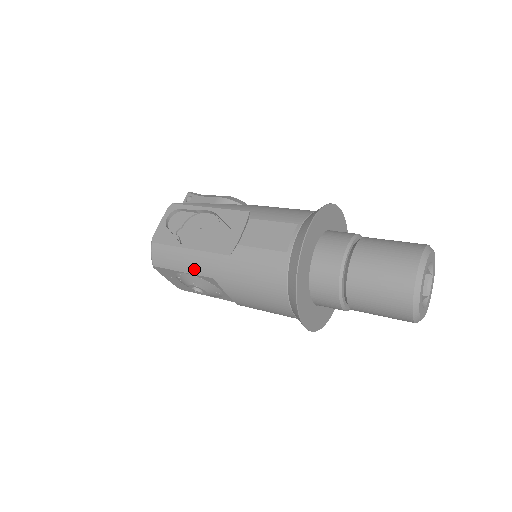
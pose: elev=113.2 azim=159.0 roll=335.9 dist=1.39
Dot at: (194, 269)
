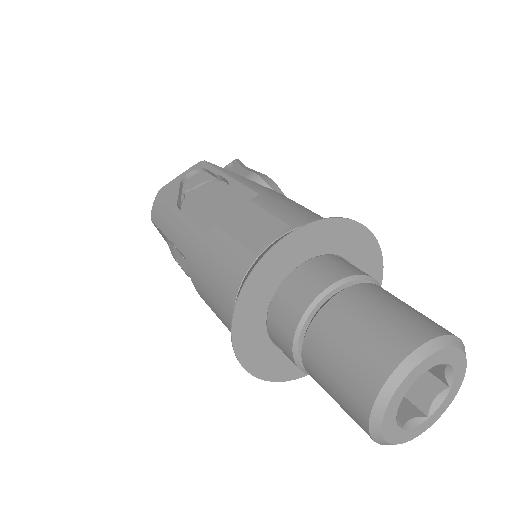
Dot at: (174, 237)
